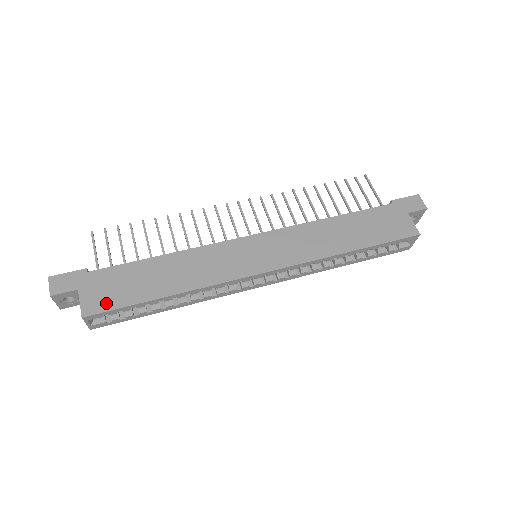
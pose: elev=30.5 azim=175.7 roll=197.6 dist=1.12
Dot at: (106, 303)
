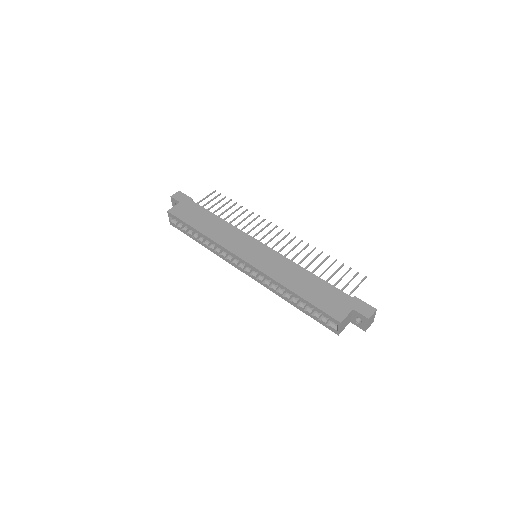
Dot at: (180, 214)
